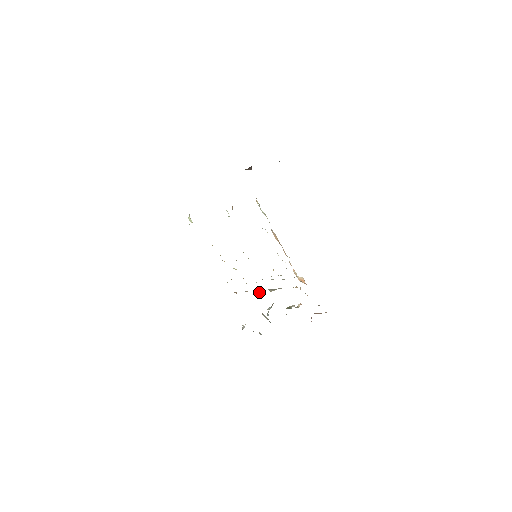
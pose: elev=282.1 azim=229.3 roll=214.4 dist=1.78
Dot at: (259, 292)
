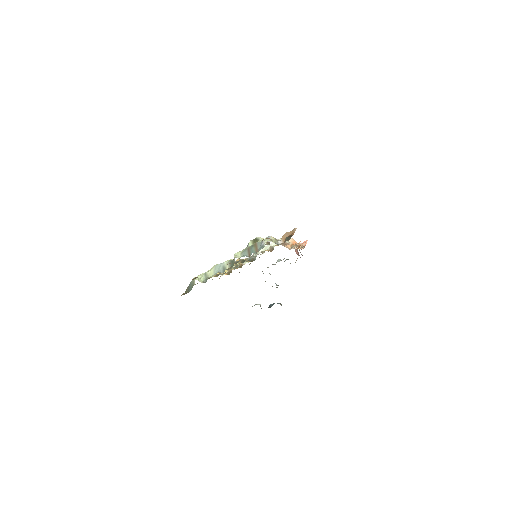
Dot at: occluded
